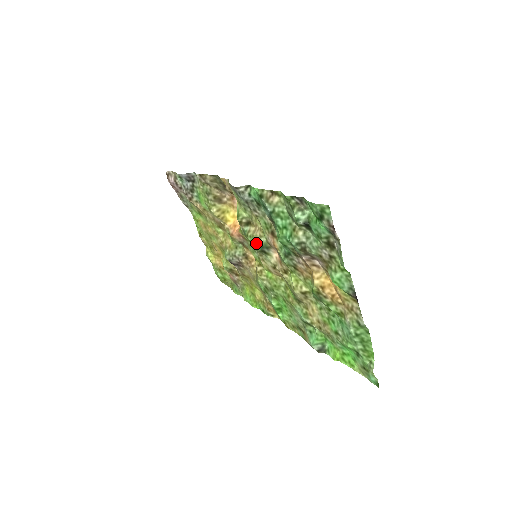
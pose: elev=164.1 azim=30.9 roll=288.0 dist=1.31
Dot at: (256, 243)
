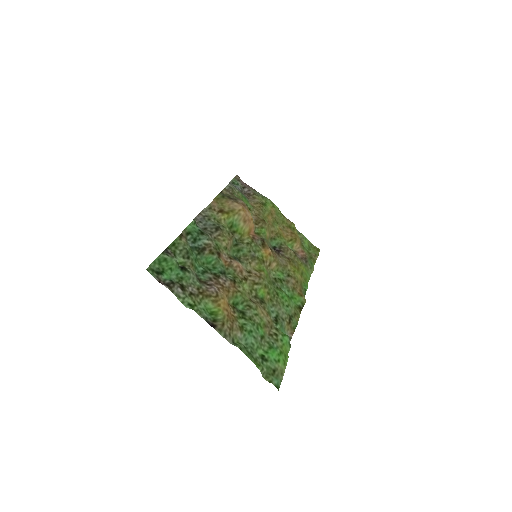
Dot at: (232, 254)
